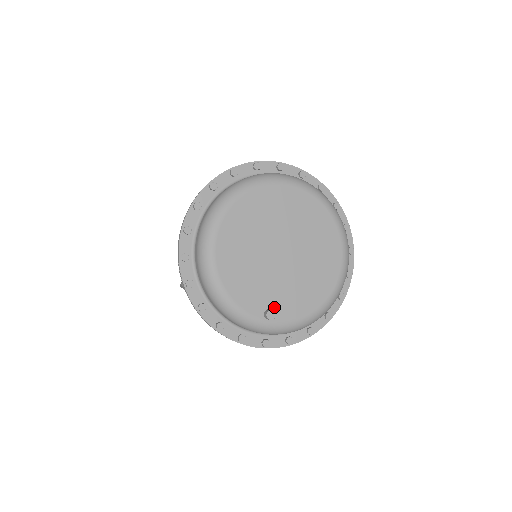
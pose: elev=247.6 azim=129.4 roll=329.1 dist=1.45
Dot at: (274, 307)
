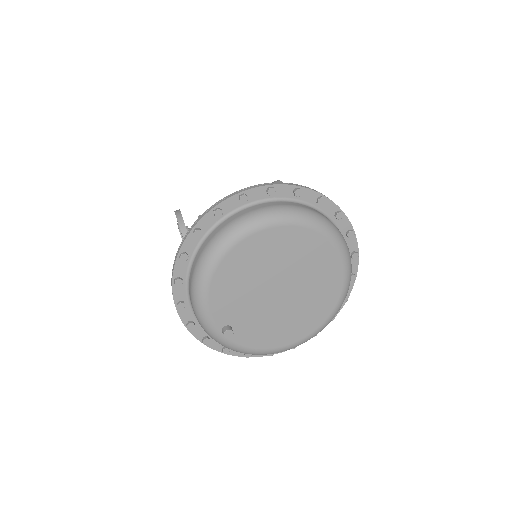
Dot at: (236, 327)
